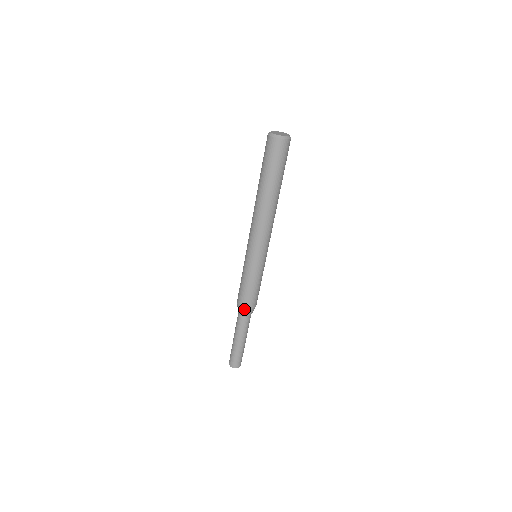
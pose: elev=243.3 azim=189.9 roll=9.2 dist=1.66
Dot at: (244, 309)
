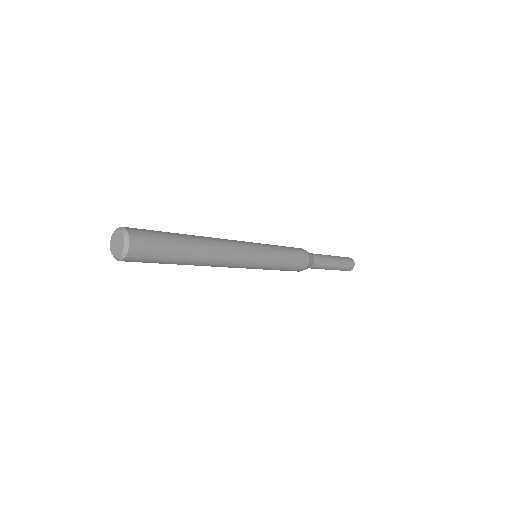
Dot at: occluded
